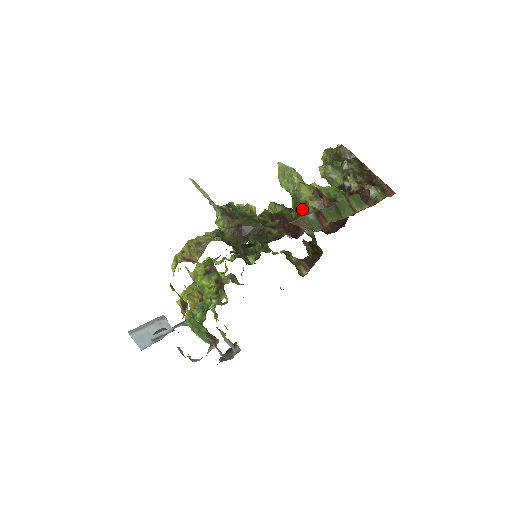
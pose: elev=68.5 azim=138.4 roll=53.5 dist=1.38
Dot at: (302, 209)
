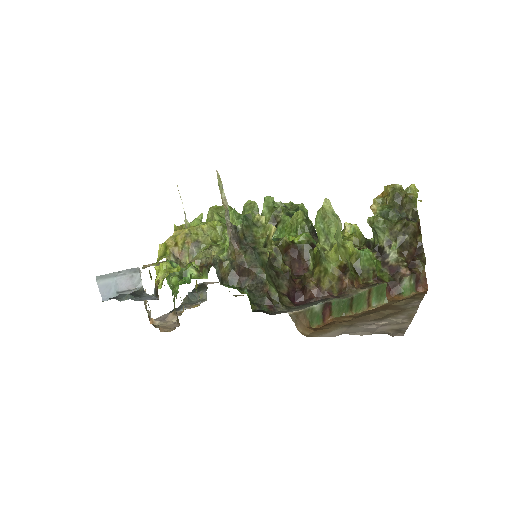
Dot at: (318, 273)
